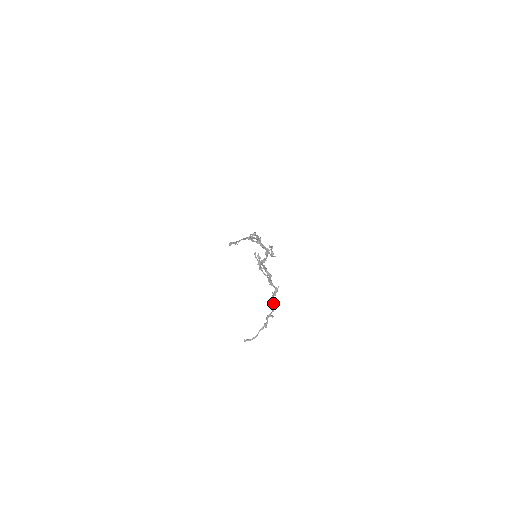
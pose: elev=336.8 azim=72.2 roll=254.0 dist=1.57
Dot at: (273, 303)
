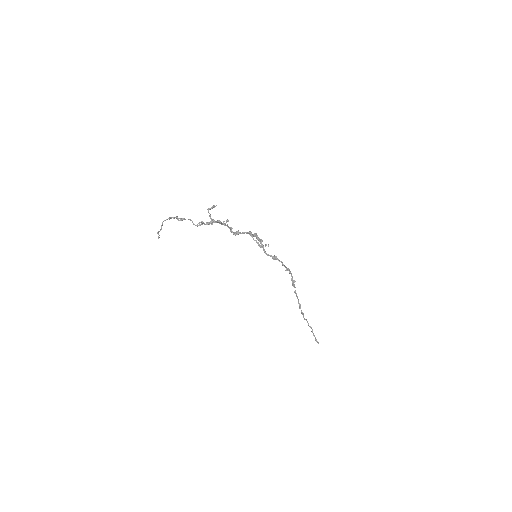
Dot at: (198, 223)
